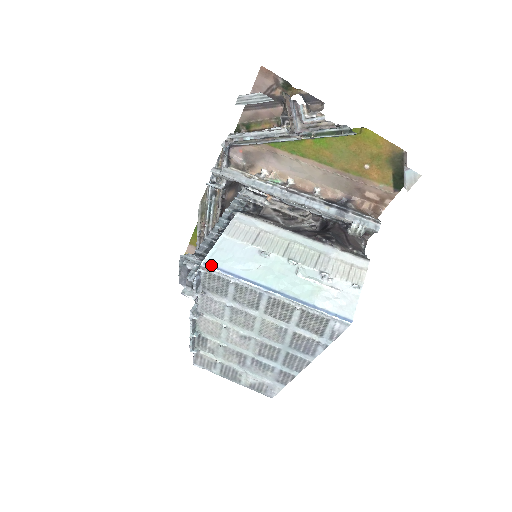
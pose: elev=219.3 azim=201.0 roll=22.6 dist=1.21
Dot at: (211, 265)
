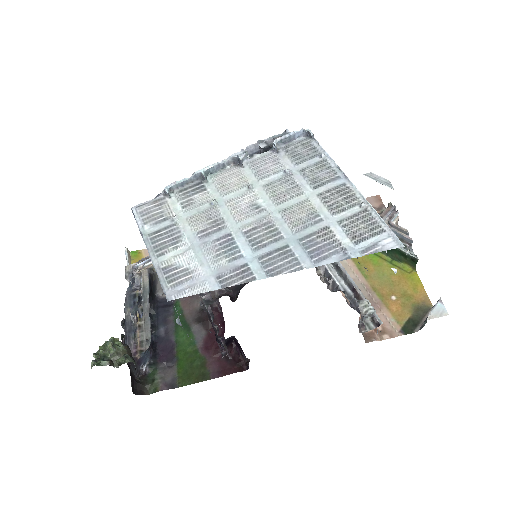
Dot at: (316, 141)
